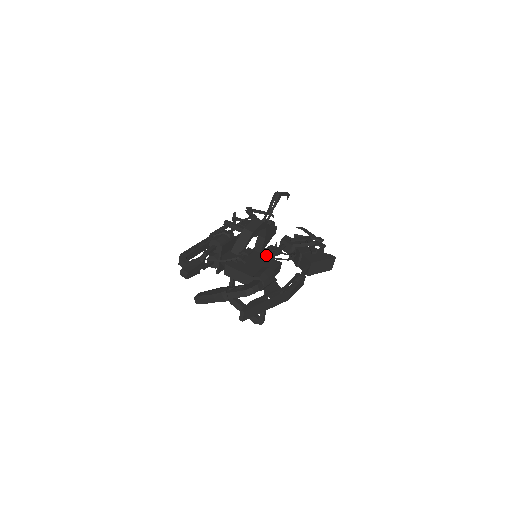
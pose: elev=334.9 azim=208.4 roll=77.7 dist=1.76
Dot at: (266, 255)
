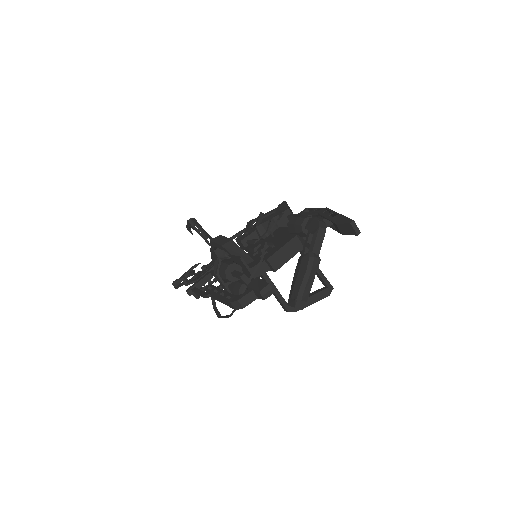
Dot at: occluded
